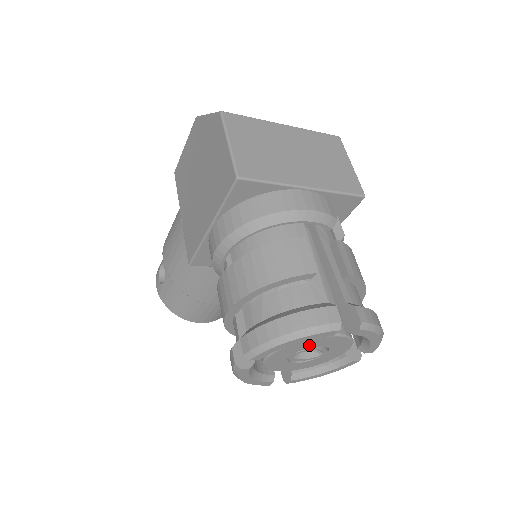
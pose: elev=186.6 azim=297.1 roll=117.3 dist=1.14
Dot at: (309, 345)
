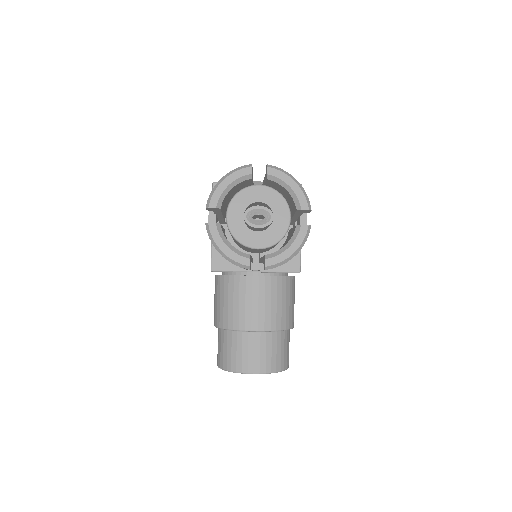
Dot at: (249, 199)
